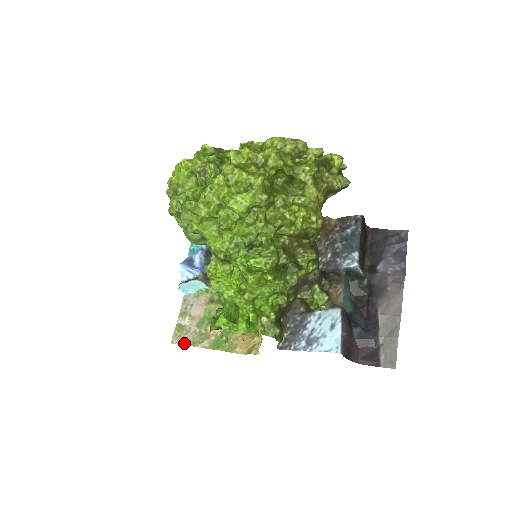
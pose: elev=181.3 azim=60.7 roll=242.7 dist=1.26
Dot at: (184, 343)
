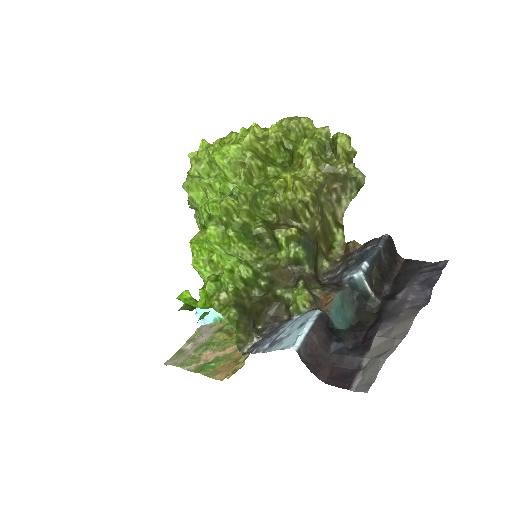
Dot at: (174, 364)
